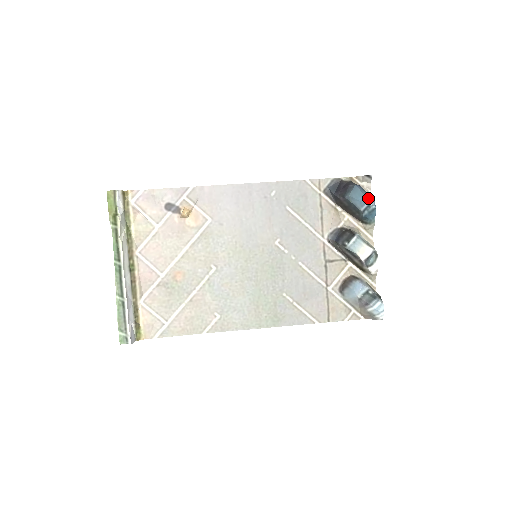
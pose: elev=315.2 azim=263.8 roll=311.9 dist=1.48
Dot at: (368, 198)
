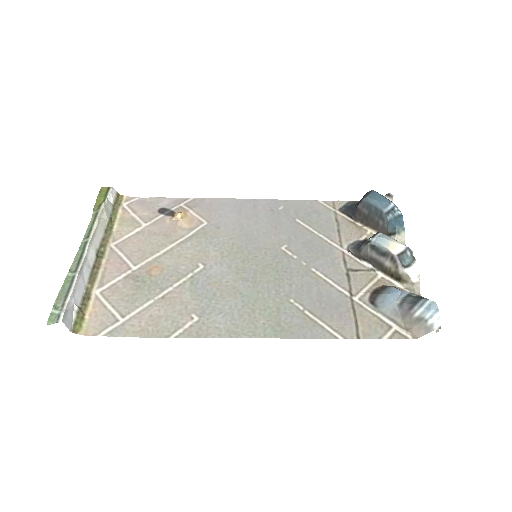
Dot at: (390, 201)
